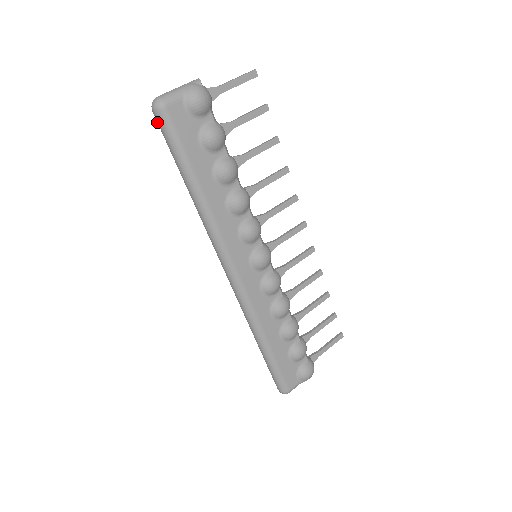
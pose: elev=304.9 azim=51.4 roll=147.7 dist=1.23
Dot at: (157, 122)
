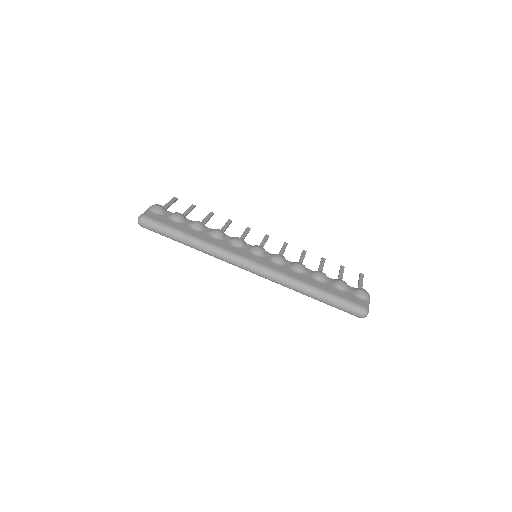
Dot at: (146, 227)
